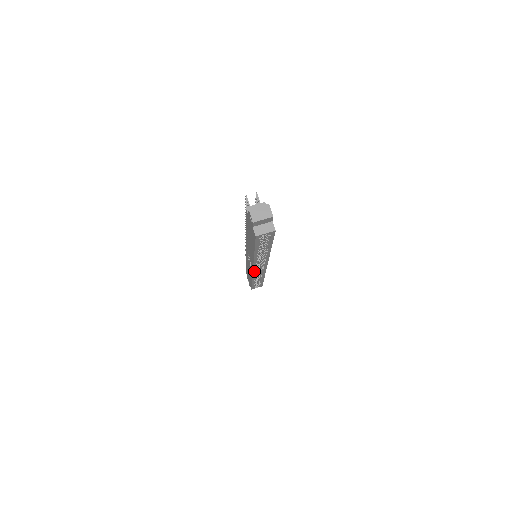
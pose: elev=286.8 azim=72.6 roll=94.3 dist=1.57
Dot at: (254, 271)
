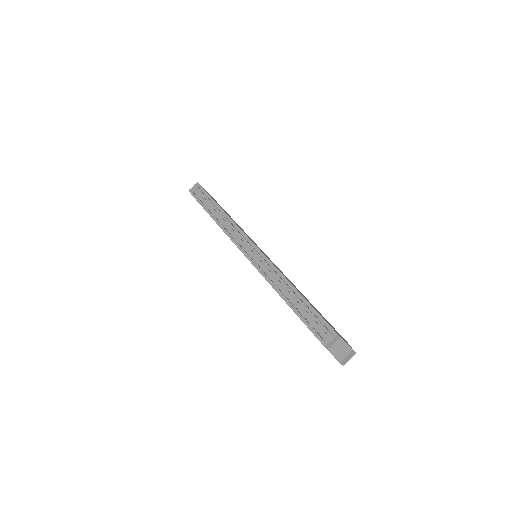
Dot at: occluded
